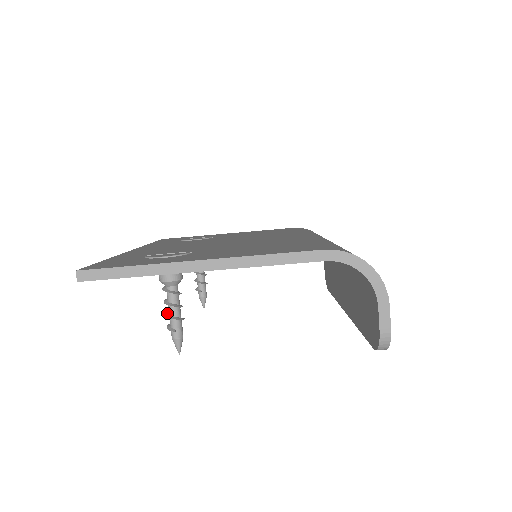
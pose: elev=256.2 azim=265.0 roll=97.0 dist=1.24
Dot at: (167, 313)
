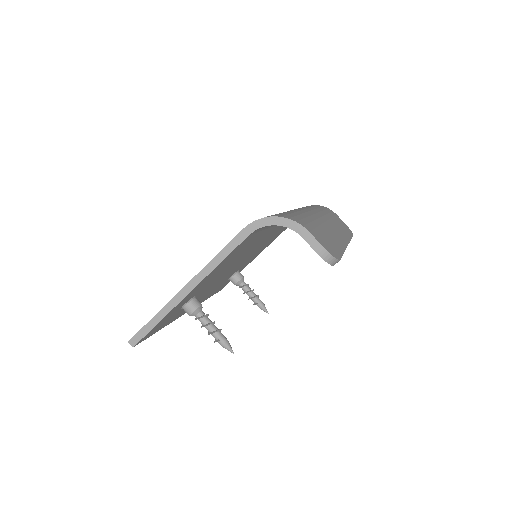
Dot at: (208, 333)
